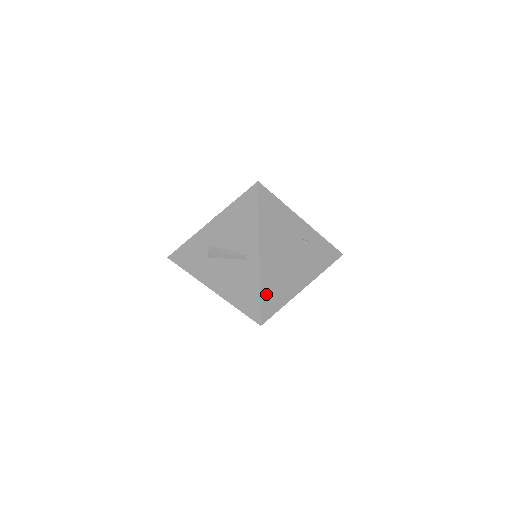
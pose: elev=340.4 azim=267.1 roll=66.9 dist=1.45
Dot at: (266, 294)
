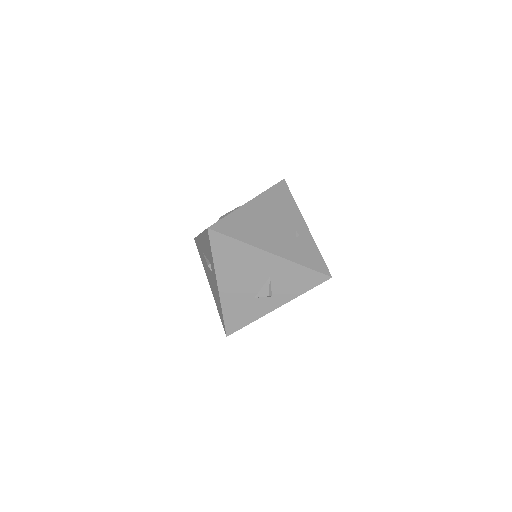
Dot at: (232, 221)
